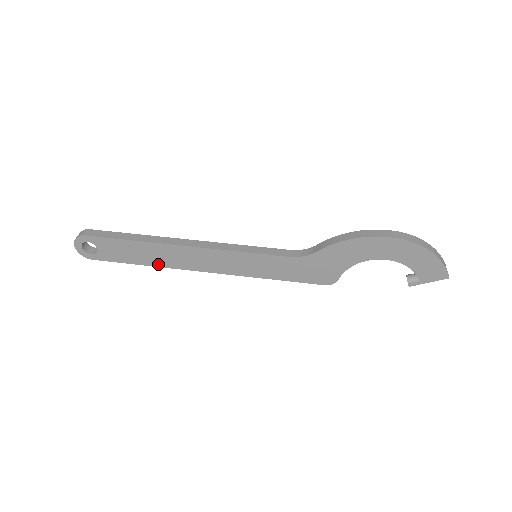
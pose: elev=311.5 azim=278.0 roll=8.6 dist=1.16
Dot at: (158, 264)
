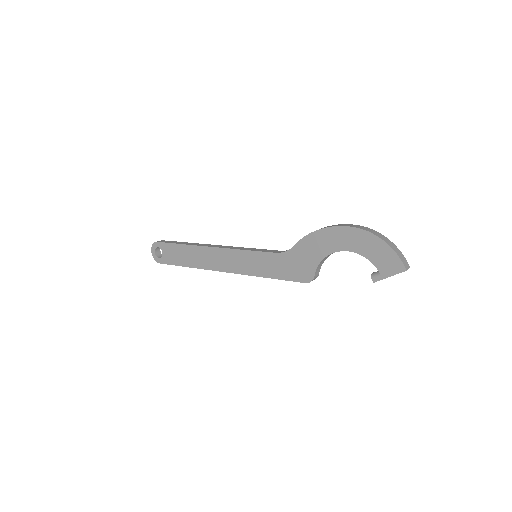
Dot at: (195, 265)
